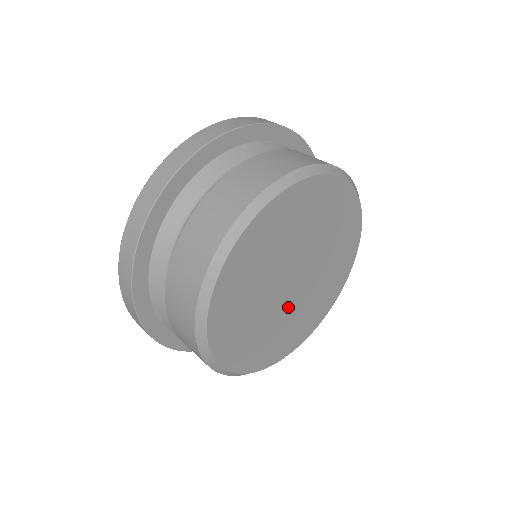
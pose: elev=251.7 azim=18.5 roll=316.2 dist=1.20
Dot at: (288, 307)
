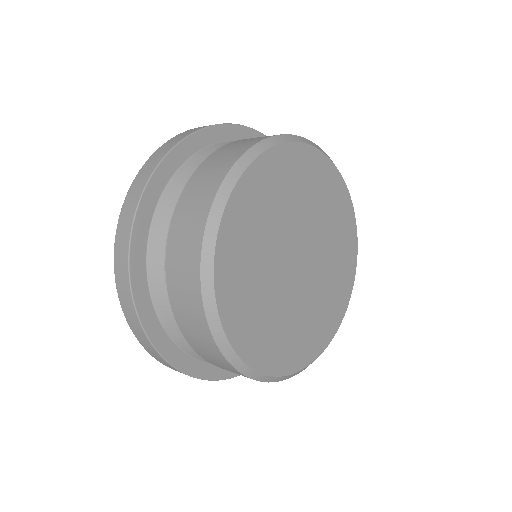
Dot at: (319, 258)
